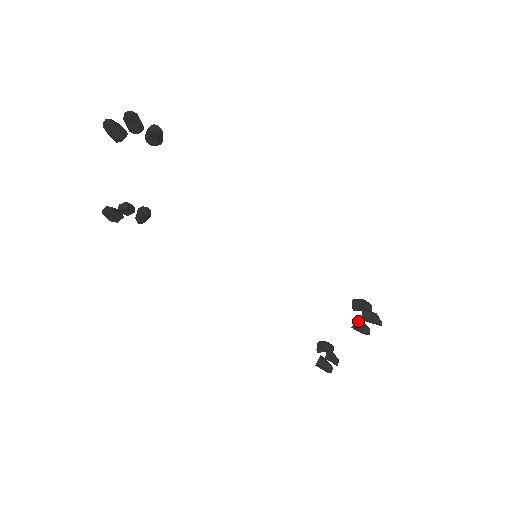
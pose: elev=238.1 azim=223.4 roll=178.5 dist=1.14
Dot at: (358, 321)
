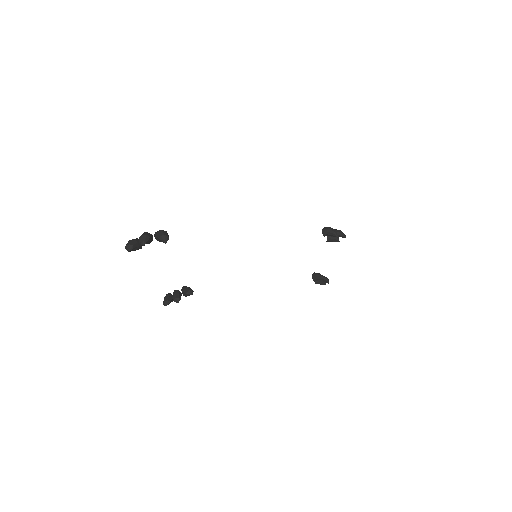
Dot at: (329, 237)
